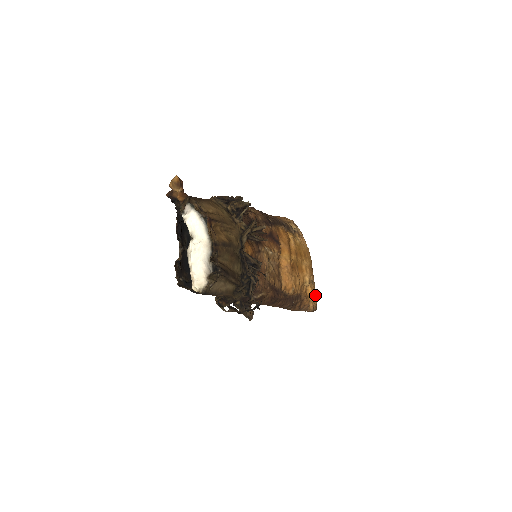
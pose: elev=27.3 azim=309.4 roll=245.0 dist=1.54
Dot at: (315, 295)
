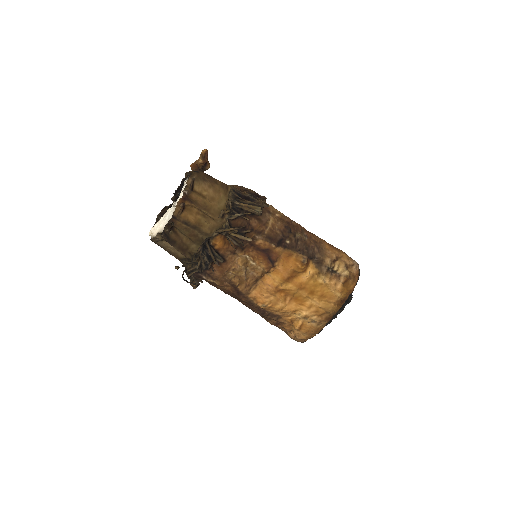
Dot at: (307, 332)
